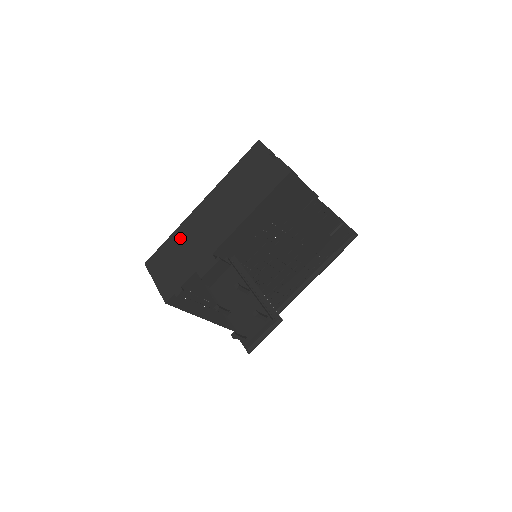
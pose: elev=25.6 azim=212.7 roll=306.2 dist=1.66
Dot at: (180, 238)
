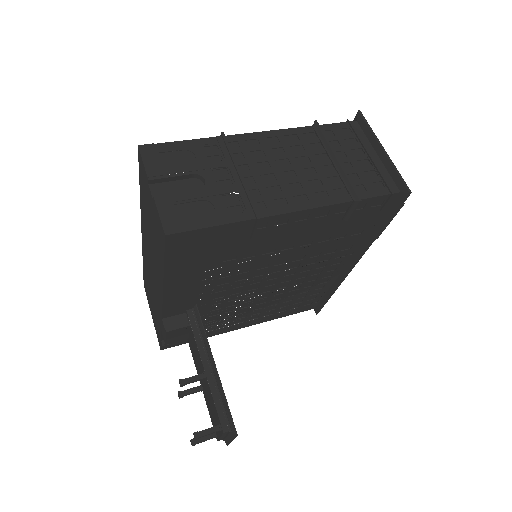
Dot at: (146, 273)
